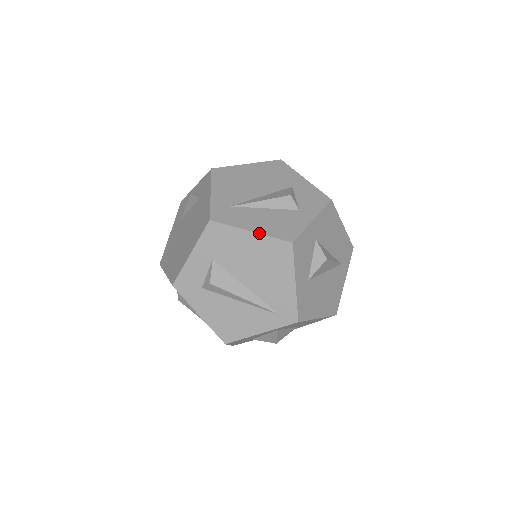
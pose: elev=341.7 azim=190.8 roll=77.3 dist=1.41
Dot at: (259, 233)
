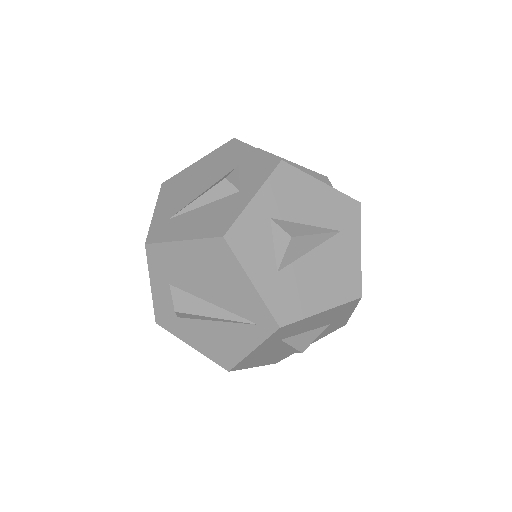
Dot at: (189, 239)
